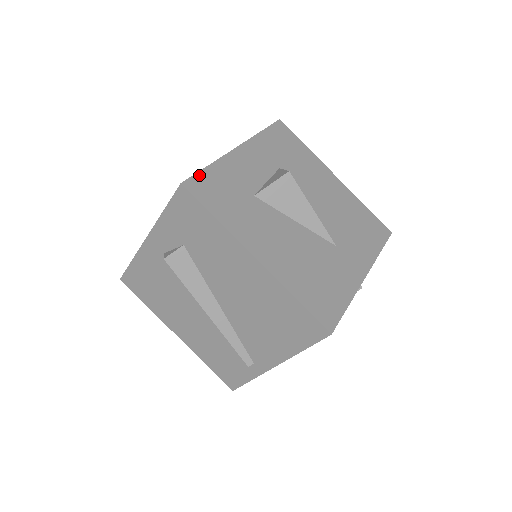
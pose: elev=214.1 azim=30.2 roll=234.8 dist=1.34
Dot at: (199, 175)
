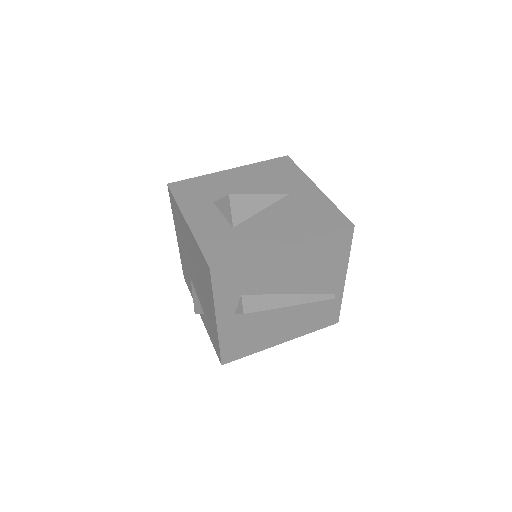
Dot at: (206, 255)
